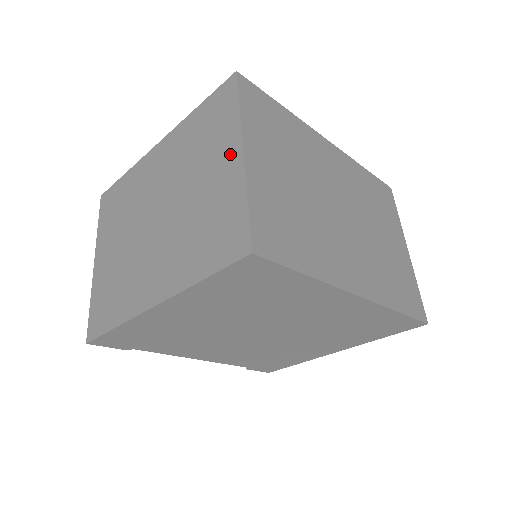
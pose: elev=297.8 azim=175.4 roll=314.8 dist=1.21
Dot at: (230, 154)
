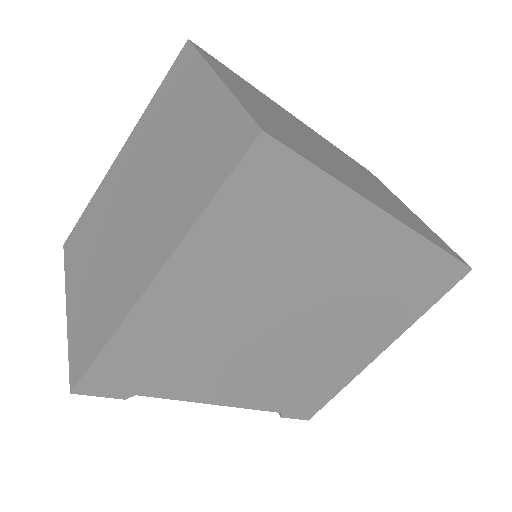
Dot at: (203, 89)
